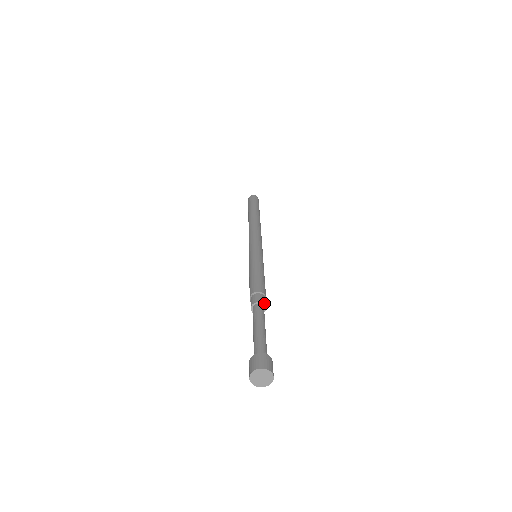
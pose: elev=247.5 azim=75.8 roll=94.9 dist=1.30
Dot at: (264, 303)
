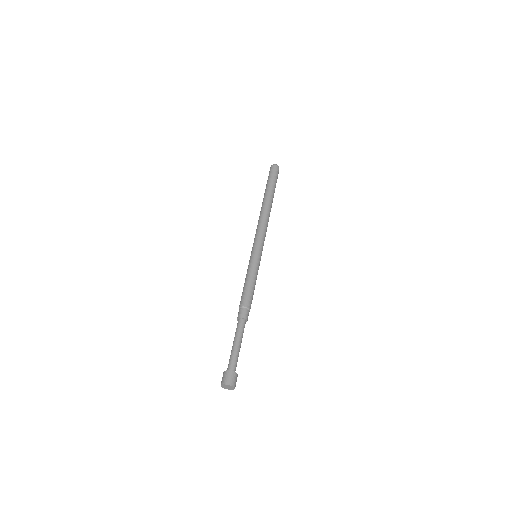
Dot at: (247, 319)
